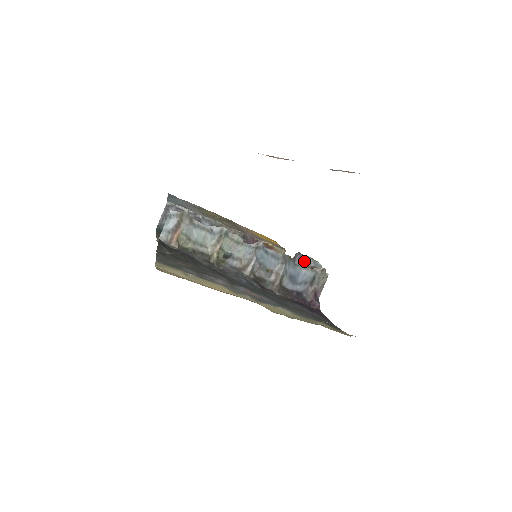
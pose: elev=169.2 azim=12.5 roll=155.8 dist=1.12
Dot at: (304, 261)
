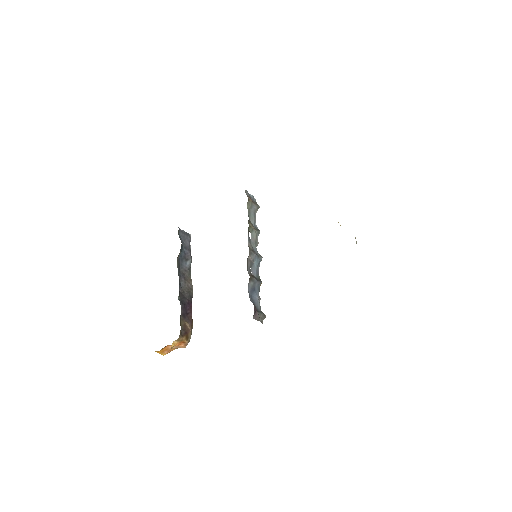
Dot at: occluded
